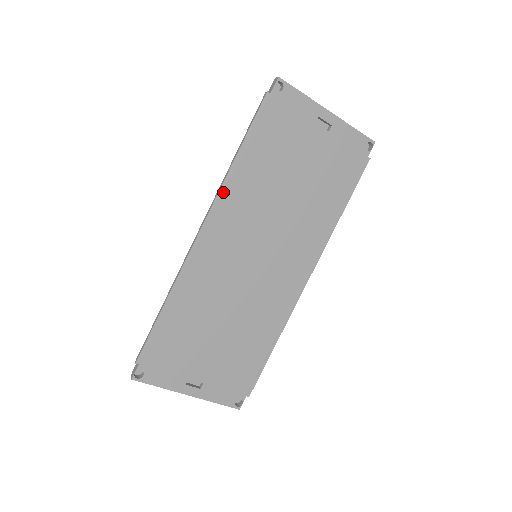
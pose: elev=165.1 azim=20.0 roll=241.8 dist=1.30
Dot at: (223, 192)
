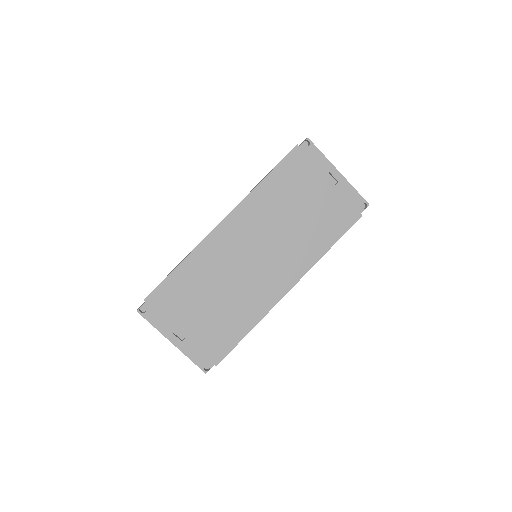
Dot at: (246, 201)
